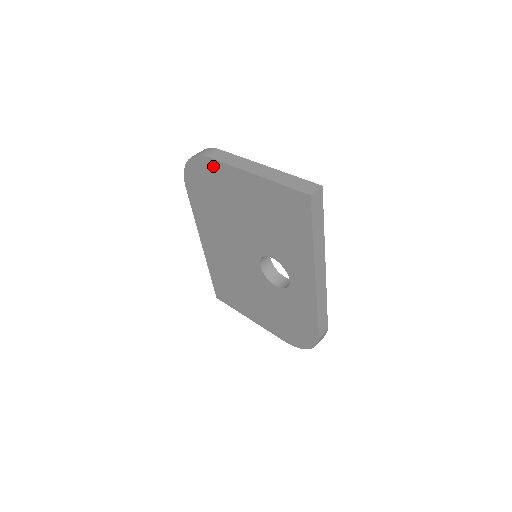
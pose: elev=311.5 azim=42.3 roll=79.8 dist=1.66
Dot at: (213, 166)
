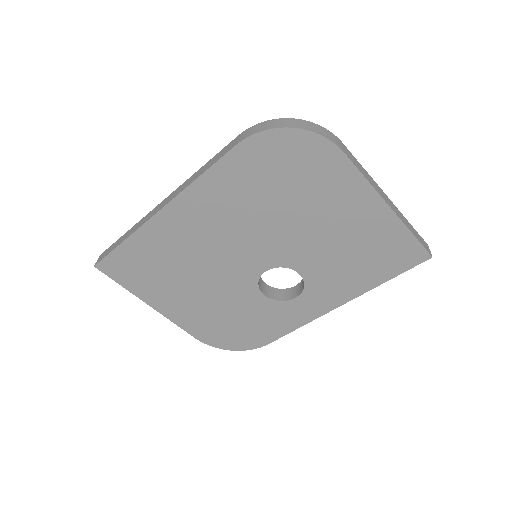
Dot at: (338, 164)
